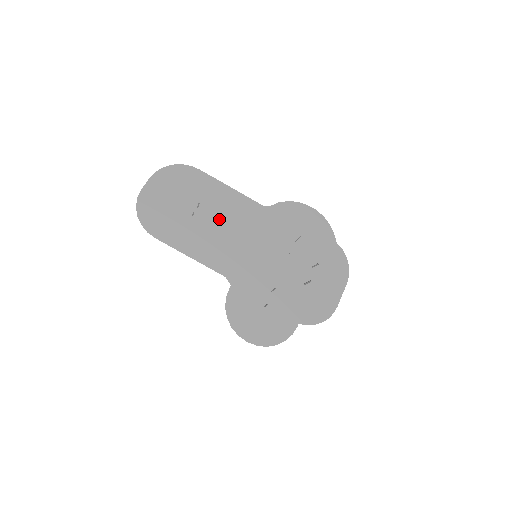
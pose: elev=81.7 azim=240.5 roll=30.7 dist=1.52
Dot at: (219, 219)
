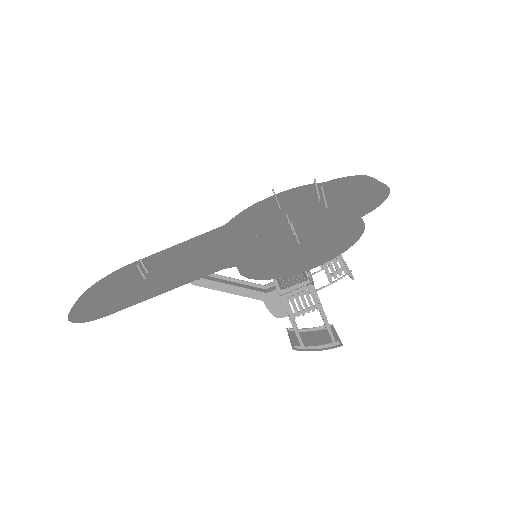
Dot at: (179, 260)
